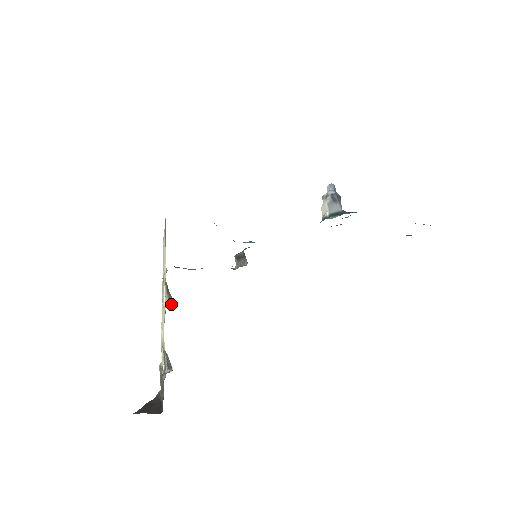
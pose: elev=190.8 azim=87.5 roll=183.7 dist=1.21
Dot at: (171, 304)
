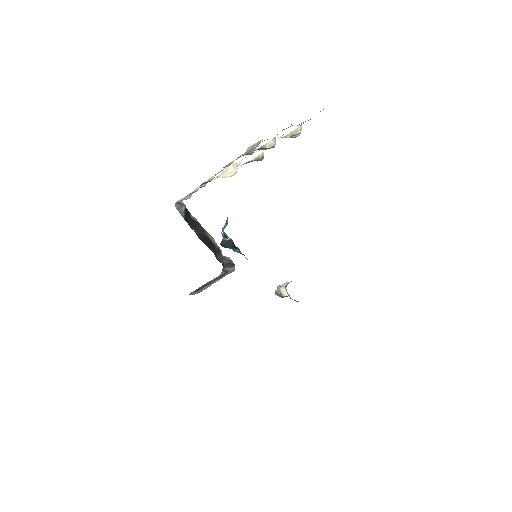
Dot at: (262, 158)
